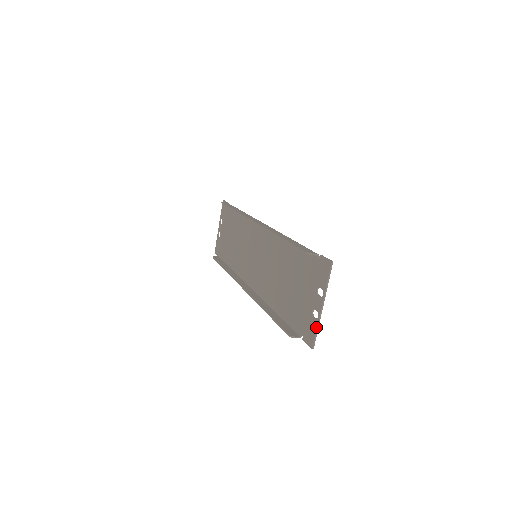
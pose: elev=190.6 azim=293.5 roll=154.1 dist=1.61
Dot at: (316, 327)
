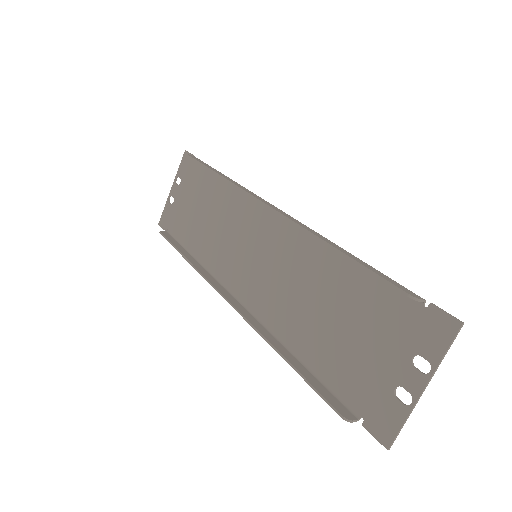
Dot at: (404, 418)
